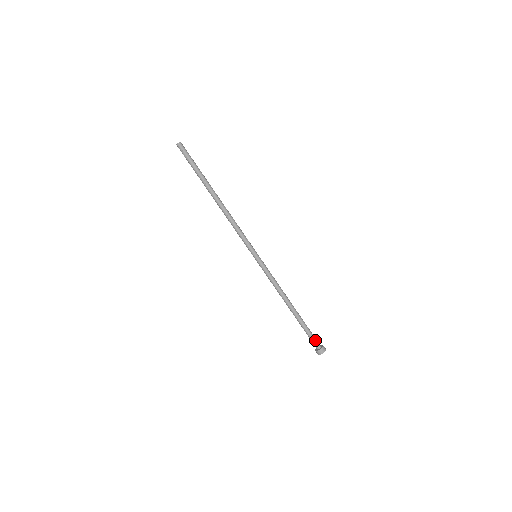
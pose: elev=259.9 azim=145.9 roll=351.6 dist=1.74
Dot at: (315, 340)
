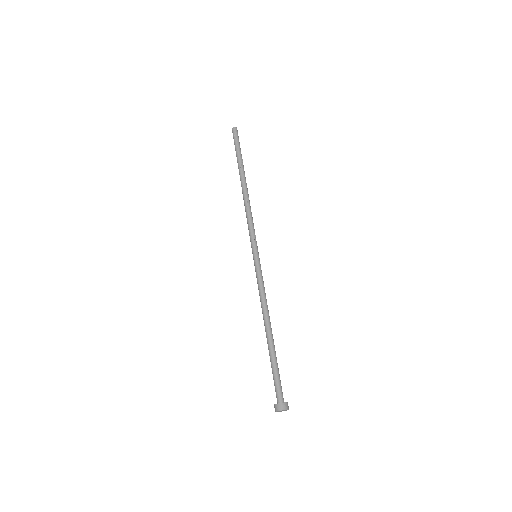
Dot at: (280, 388)
